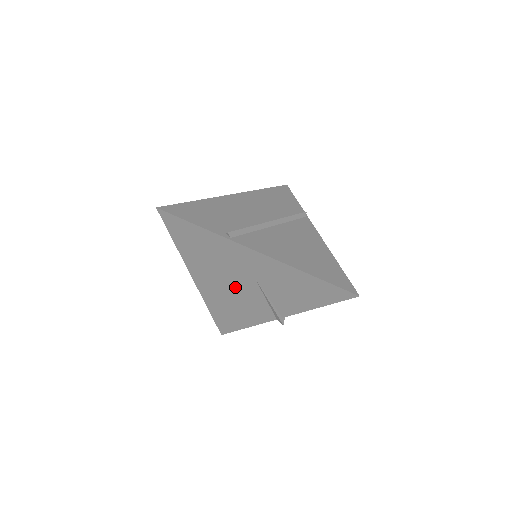
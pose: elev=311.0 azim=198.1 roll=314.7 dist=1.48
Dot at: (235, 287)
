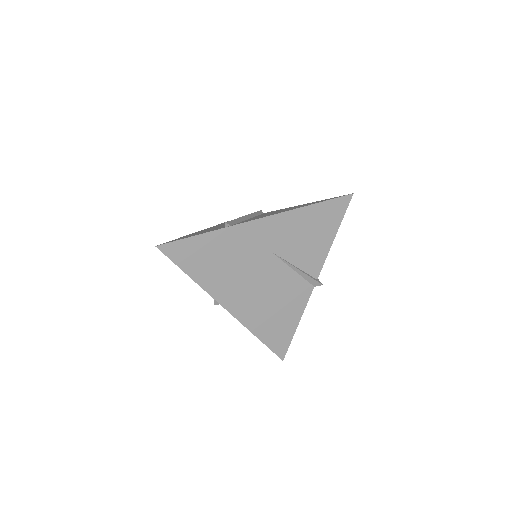
Dot at: (263, 281)
